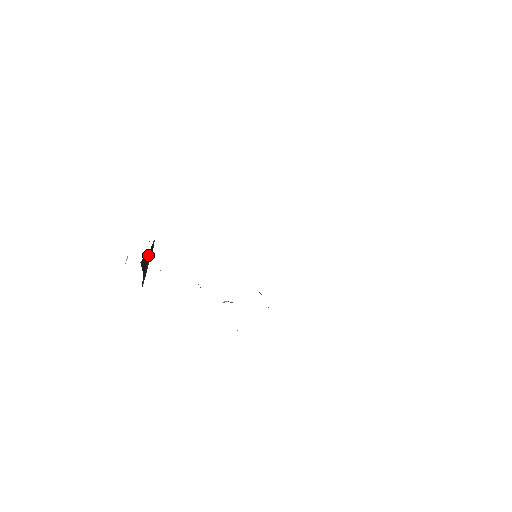
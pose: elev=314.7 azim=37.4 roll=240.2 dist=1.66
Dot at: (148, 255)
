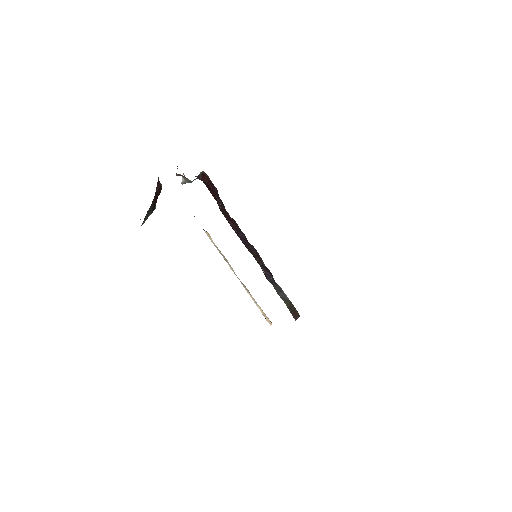
Dot at: (156, 197)
